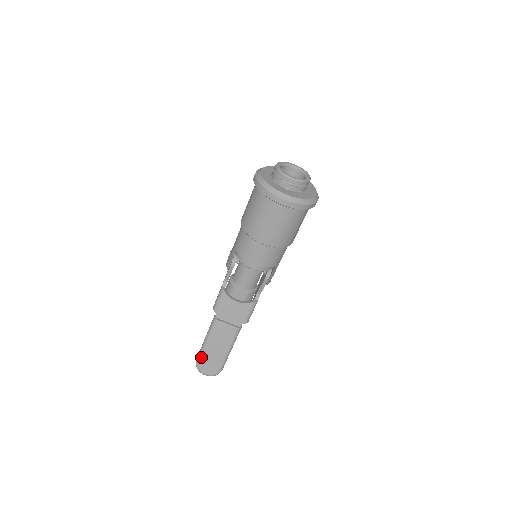
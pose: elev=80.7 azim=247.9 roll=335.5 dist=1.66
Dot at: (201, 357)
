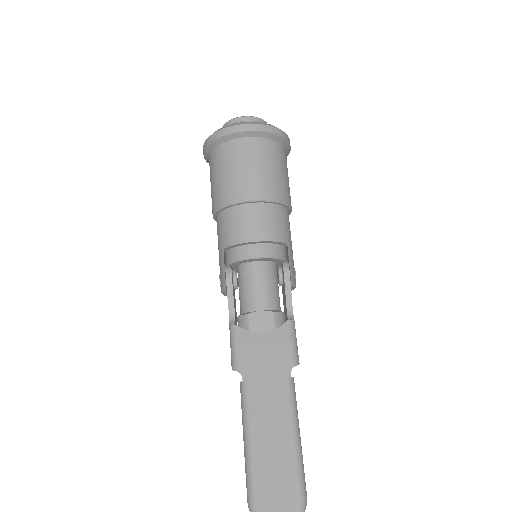
Dot at: (253, 483)
